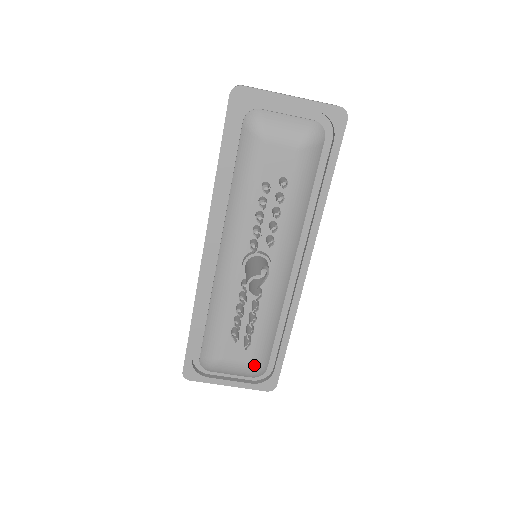
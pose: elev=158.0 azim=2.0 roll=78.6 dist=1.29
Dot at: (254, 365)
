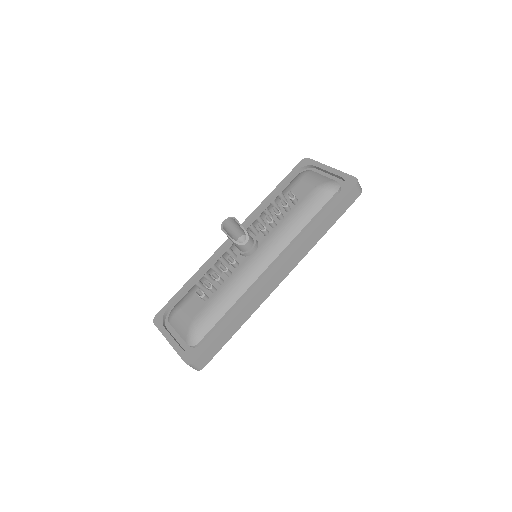
Dot at: (194, 325)
